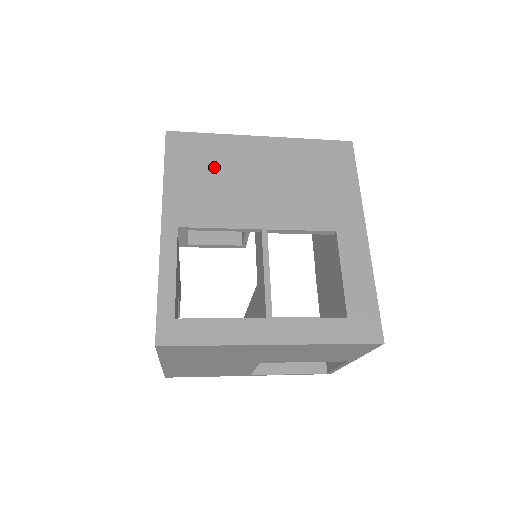
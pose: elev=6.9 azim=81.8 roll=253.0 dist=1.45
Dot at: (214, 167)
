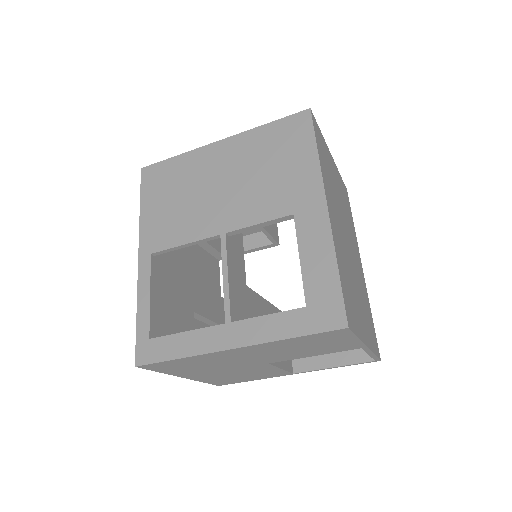
Dot at: (179, 187)
